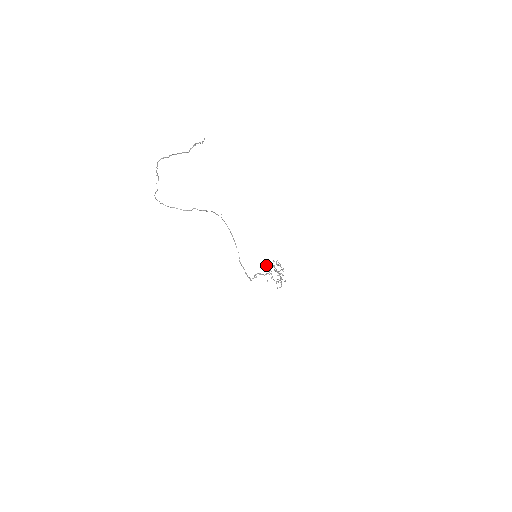
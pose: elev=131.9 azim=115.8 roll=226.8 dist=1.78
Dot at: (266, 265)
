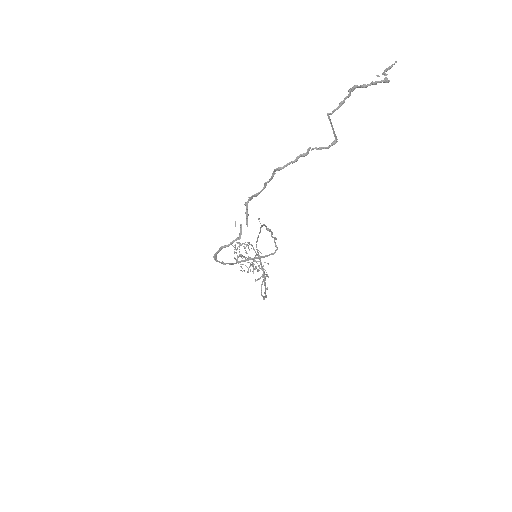
Dot at: (241, 257)
